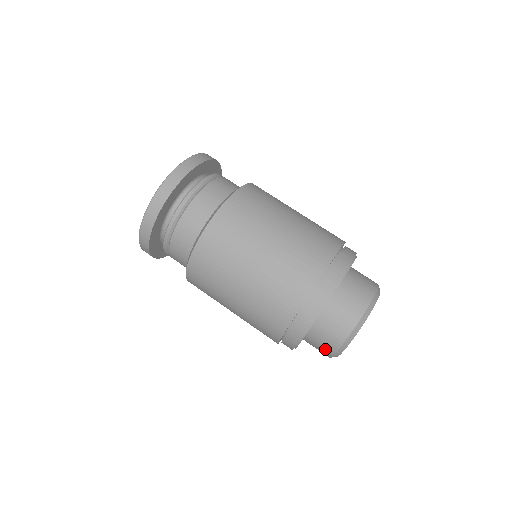
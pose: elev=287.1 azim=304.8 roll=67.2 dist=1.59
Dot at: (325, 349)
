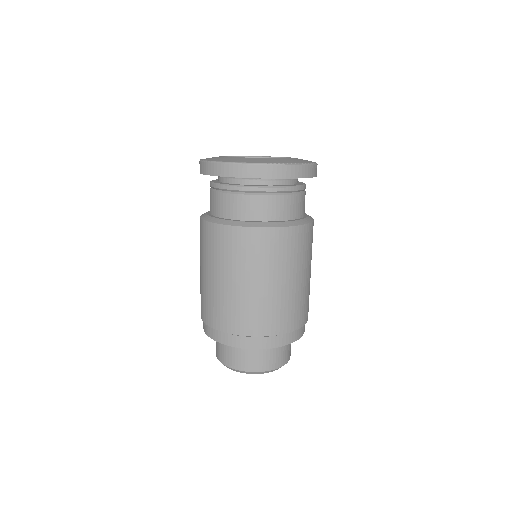
Dot at: (217, 350)
